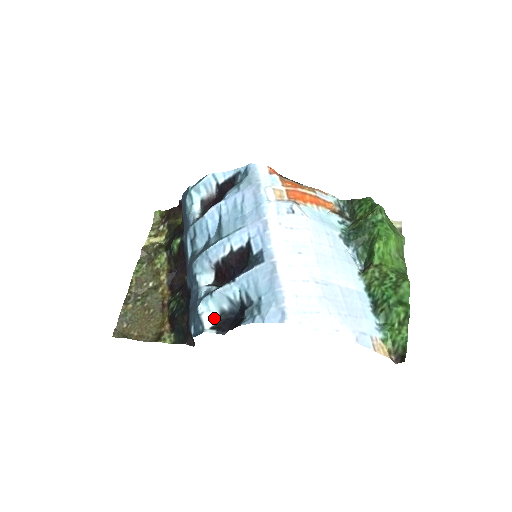
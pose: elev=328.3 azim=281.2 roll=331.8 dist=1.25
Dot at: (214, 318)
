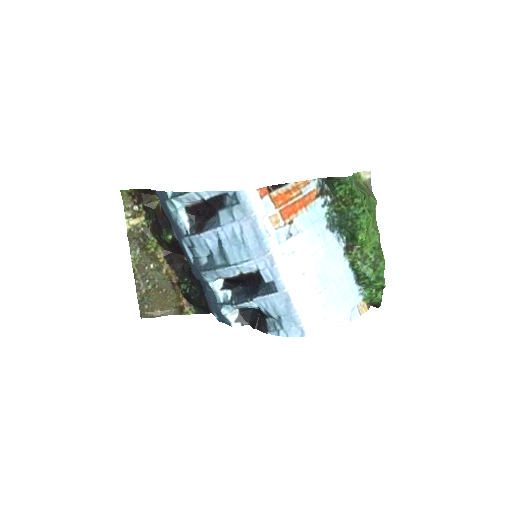
Dot at: (235, 313)
